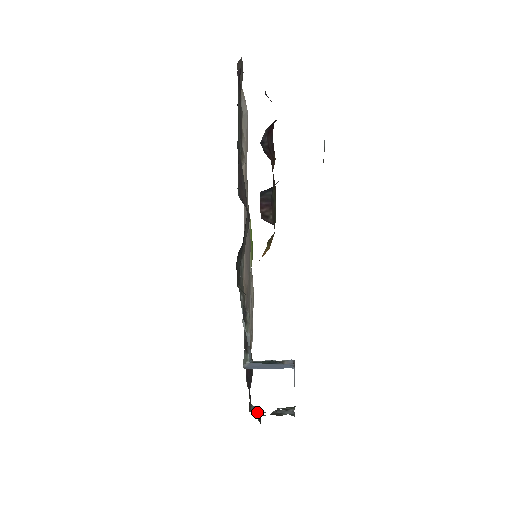
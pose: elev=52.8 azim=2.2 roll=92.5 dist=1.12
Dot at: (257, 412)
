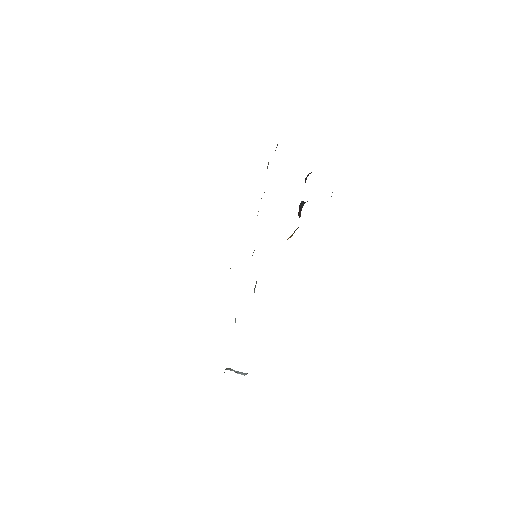
Dot at: occluded
